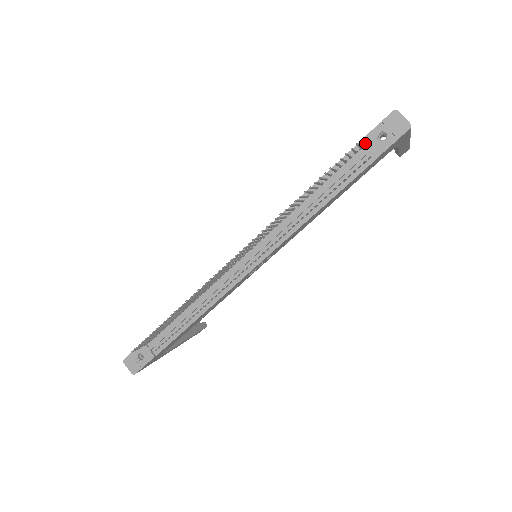
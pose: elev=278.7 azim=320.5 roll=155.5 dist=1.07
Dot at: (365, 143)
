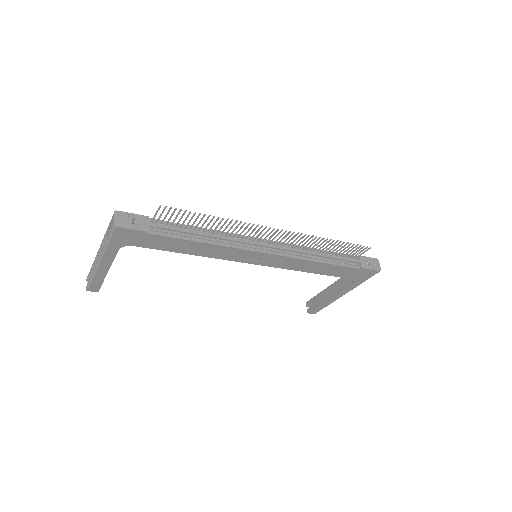
Dot at: (360, 258)
